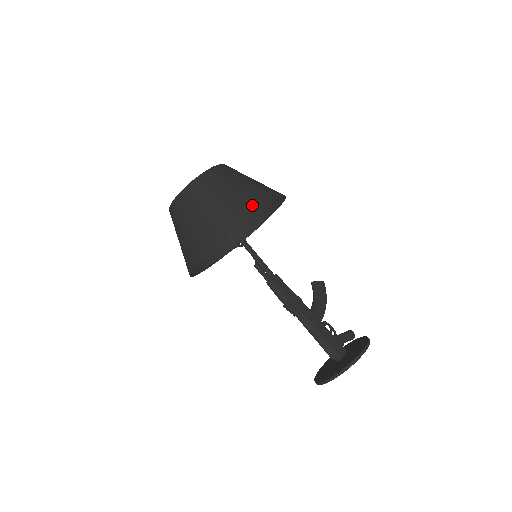
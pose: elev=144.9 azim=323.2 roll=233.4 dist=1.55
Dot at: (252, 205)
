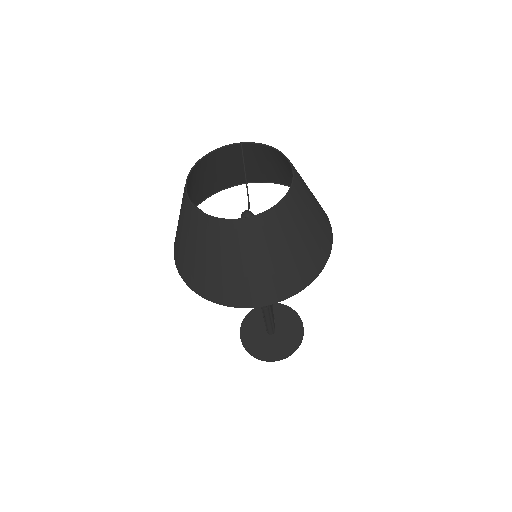
Dot at: (328, 240)
